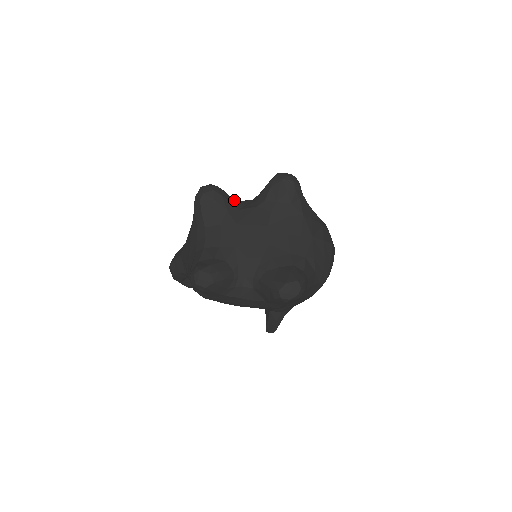
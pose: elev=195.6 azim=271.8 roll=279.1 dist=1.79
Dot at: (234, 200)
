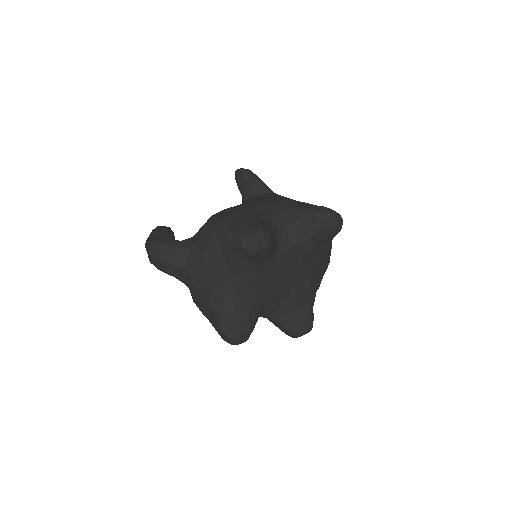
Dot at: (275, 238)
